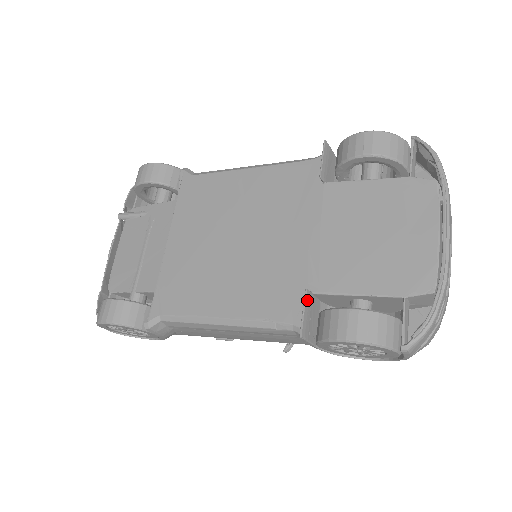
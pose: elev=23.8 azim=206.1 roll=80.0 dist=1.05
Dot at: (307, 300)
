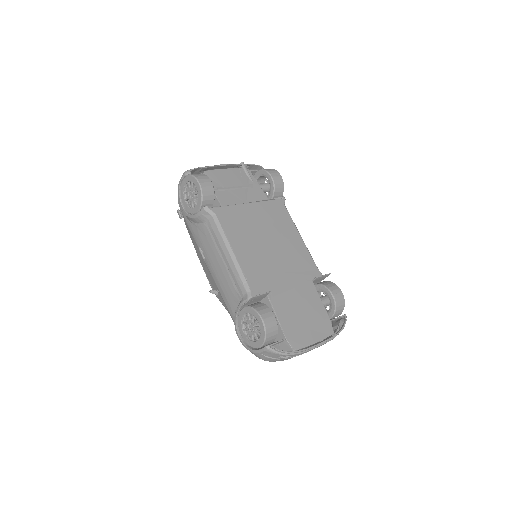
Dot at: (266, 294)
